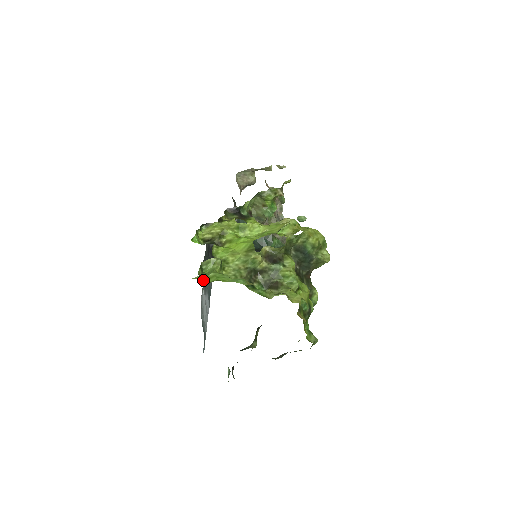
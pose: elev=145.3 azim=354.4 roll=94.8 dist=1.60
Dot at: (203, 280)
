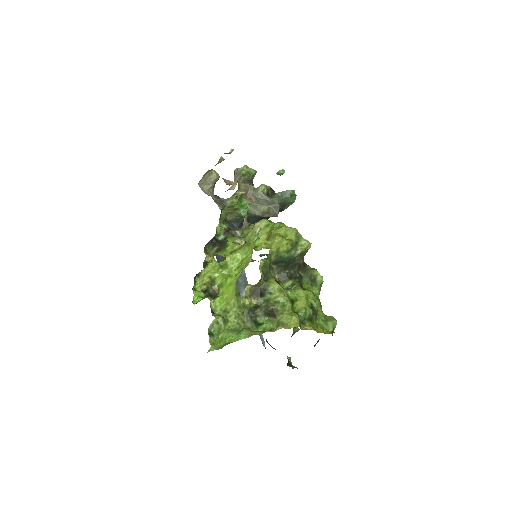
Dot at: (216, 347)
